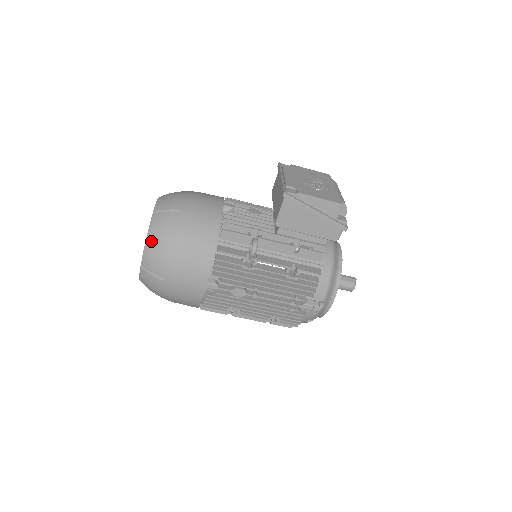
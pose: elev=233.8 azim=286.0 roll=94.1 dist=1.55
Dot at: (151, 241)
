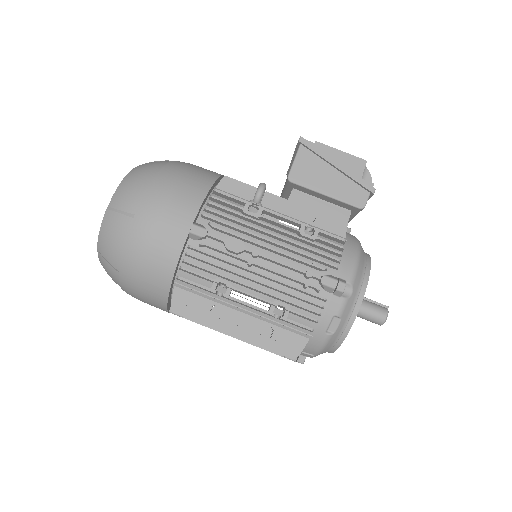
Dot at: (131, 176)
